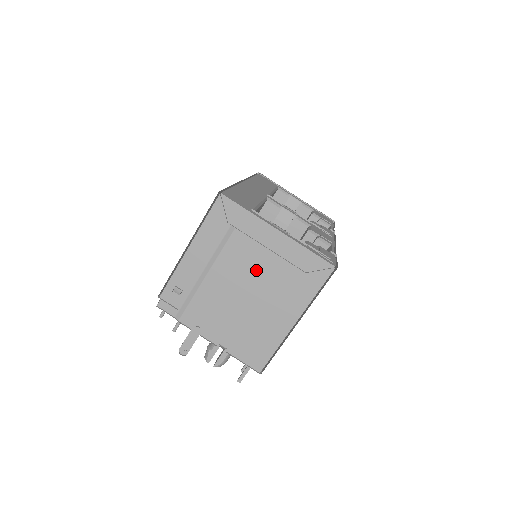
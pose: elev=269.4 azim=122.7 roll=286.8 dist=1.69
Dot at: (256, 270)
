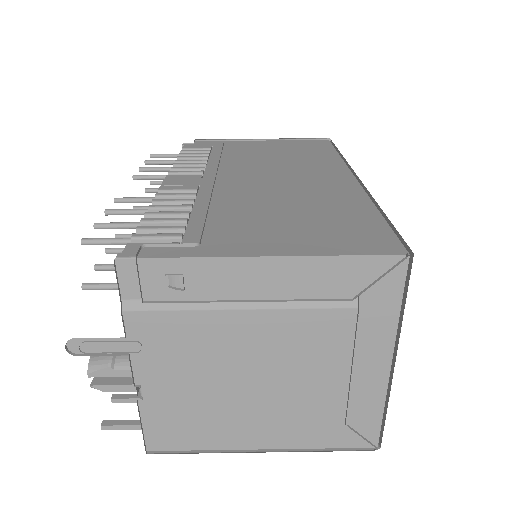
Dot at: (306, 369)
